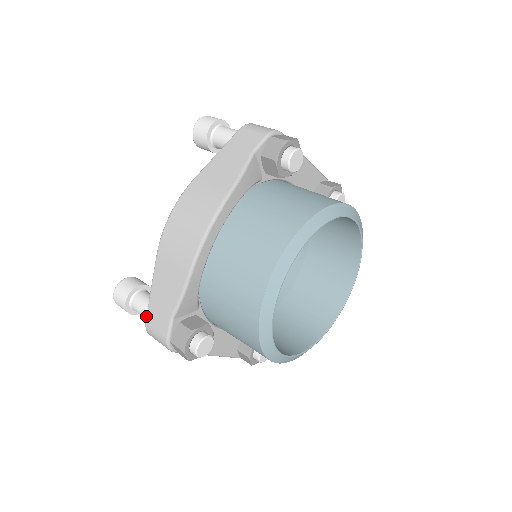
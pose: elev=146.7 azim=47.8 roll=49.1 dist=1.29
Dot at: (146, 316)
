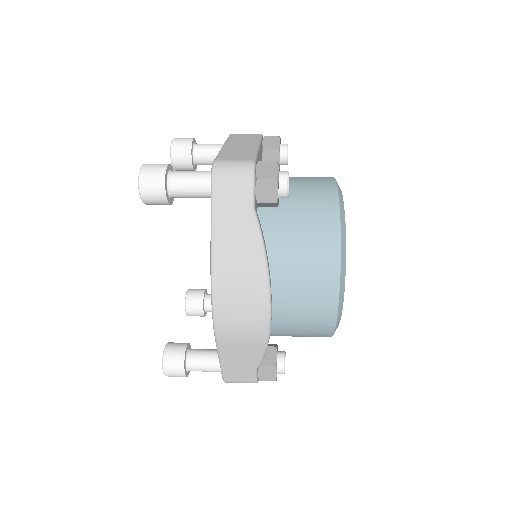
Dot at: (223, 377)
